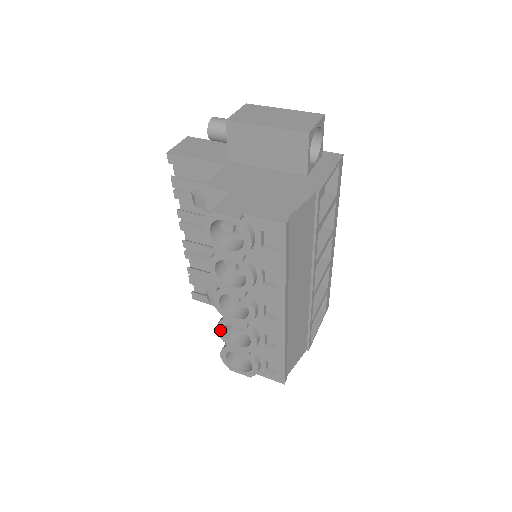
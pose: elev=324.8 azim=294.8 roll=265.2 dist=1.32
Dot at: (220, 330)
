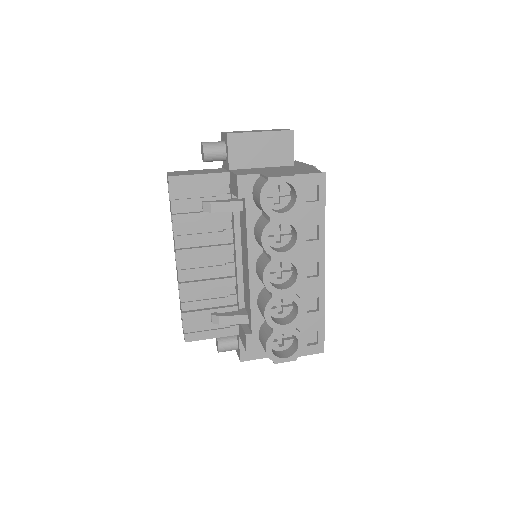
Dot at: (268, 313)
